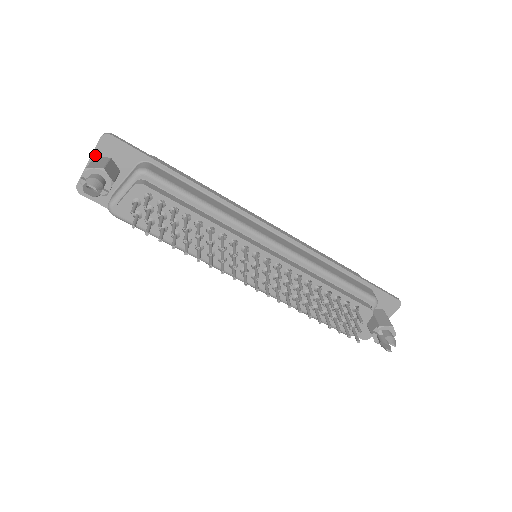
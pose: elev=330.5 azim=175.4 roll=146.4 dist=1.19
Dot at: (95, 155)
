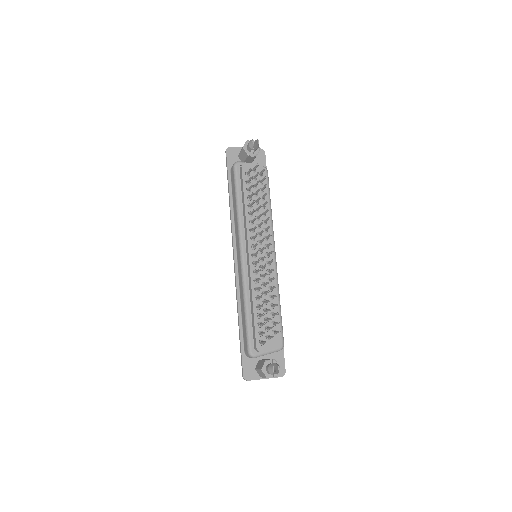
Dot at: occluded
